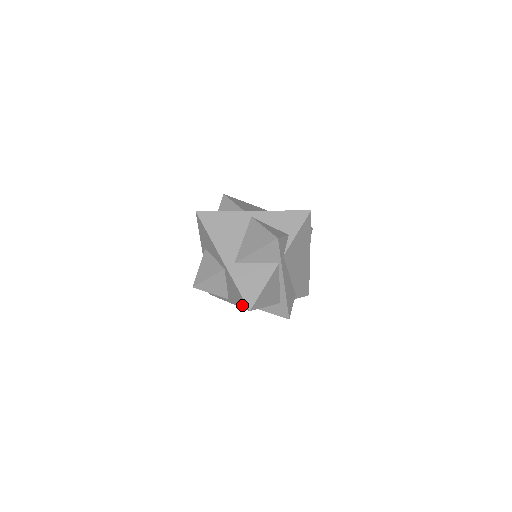
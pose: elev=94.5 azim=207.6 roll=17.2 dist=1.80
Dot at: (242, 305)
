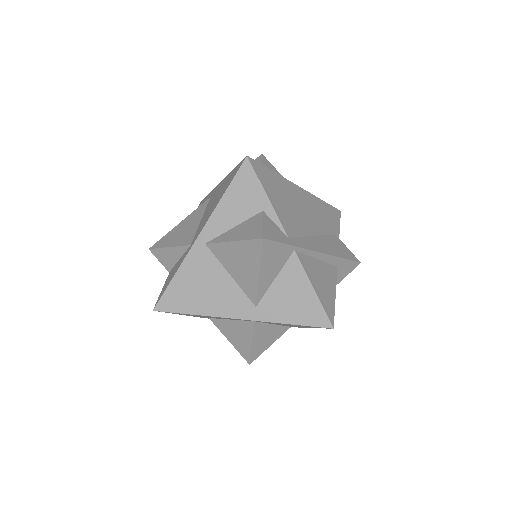
Dot at: occluded
